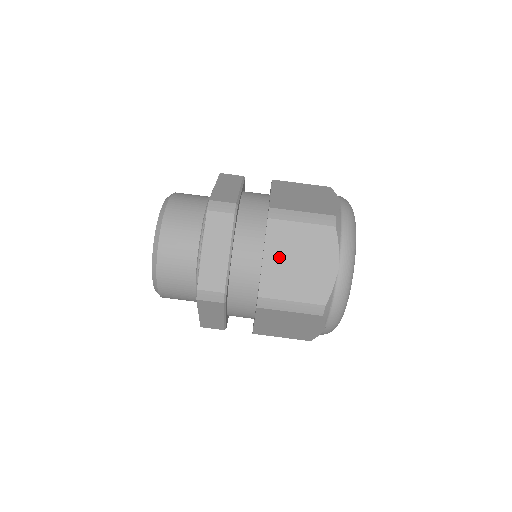
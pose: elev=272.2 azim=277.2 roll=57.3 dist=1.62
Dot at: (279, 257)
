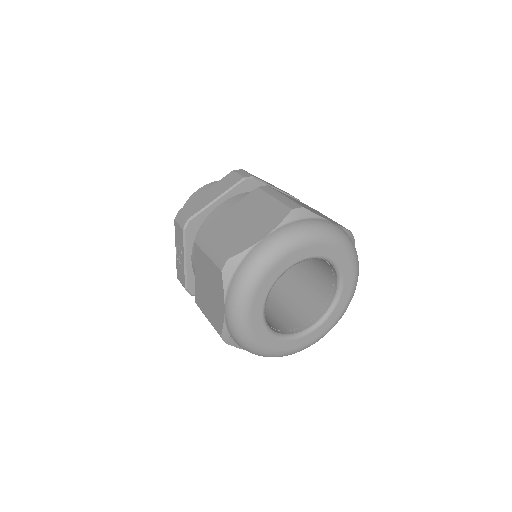
Dot at: occluded
